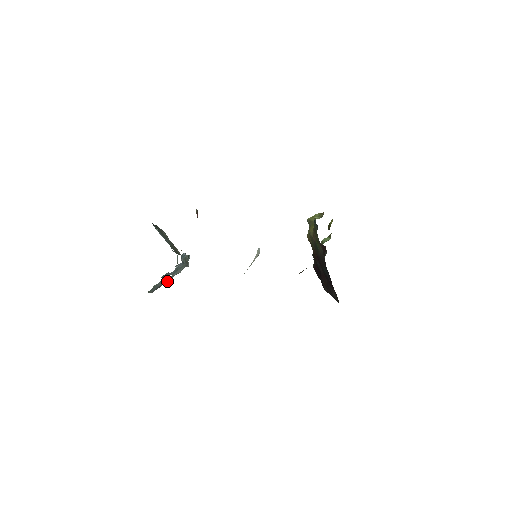
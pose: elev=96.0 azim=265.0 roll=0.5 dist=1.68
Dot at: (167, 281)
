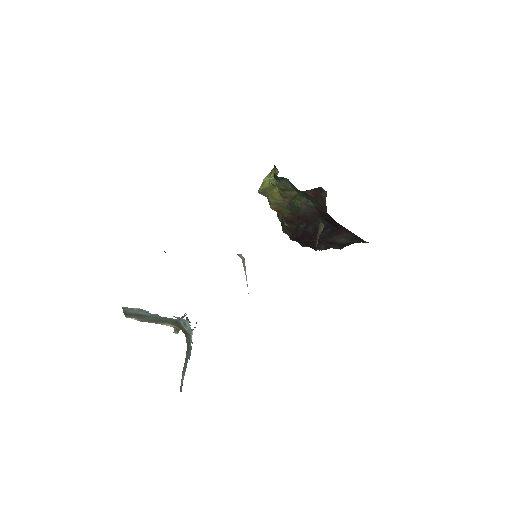
Dot at: occluded
